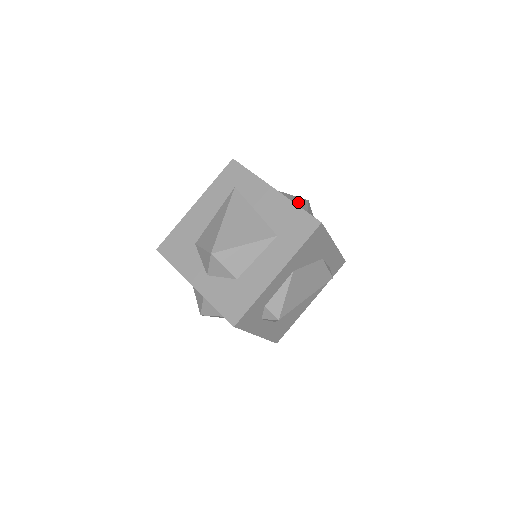
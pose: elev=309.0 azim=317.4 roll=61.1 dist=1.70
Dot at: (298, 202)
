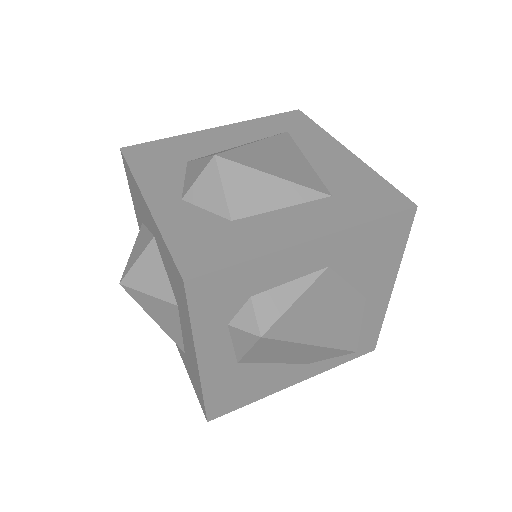
Dot at: occluded
